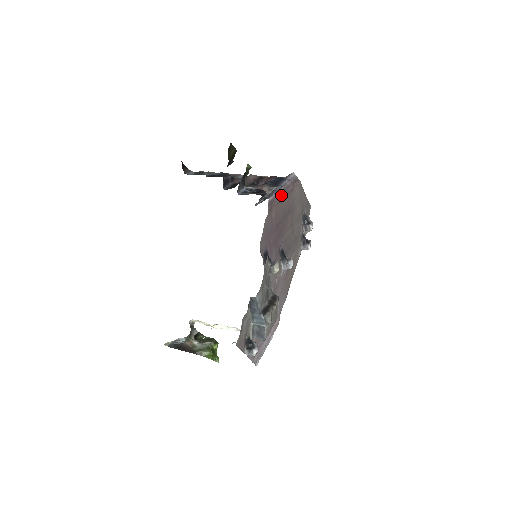
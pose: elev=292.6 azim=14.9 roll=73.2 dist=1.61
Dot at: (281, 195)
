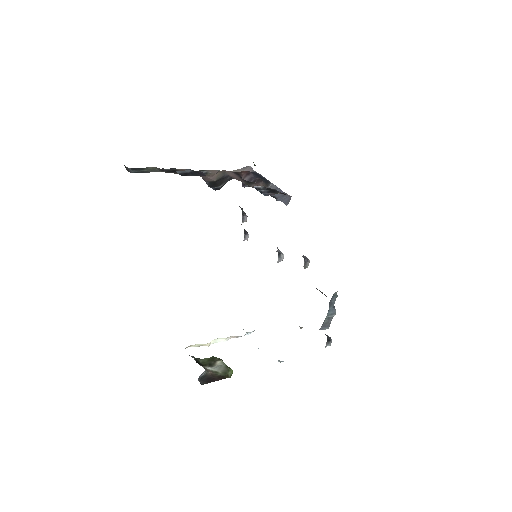
Dot at: occluded
